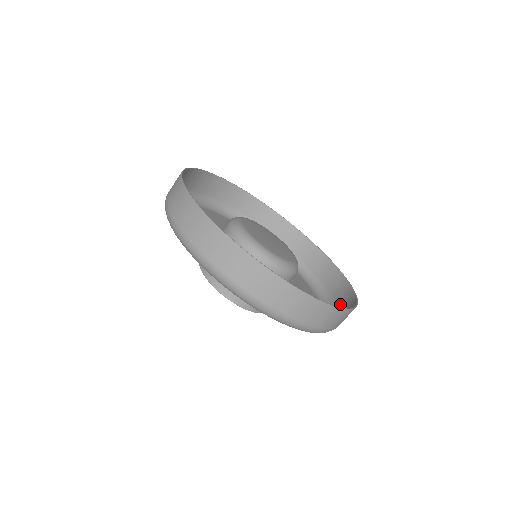
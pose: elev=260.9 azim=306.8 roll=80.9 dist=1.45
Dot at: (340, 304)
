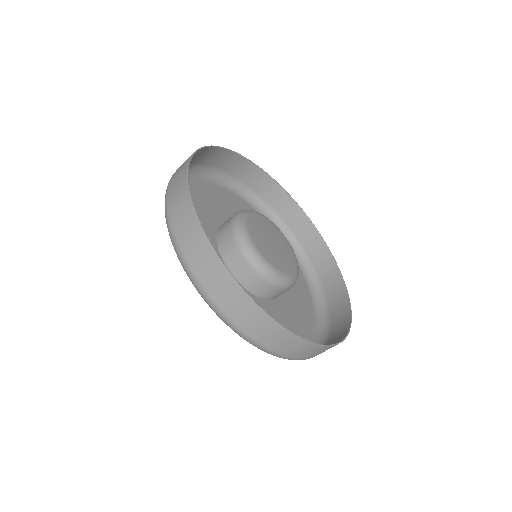
Dot at: (330, 298)
